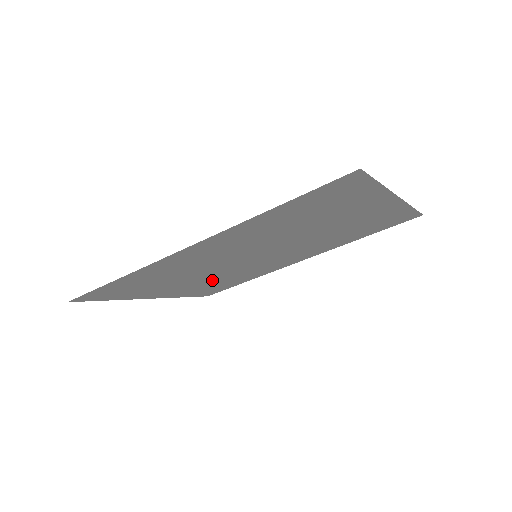
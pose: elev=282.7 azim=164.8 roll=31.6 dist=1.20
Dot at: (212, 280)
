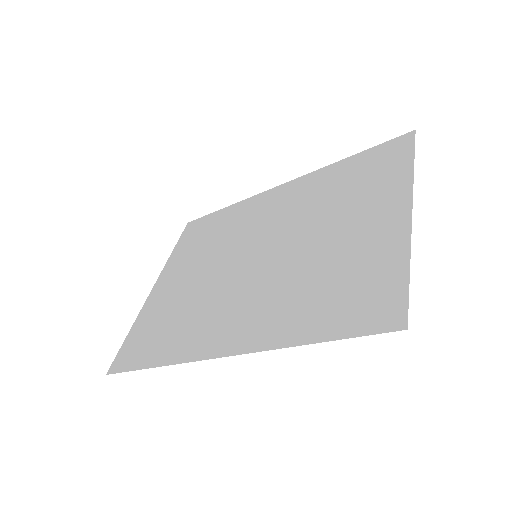
Dot at: (205, 254)
